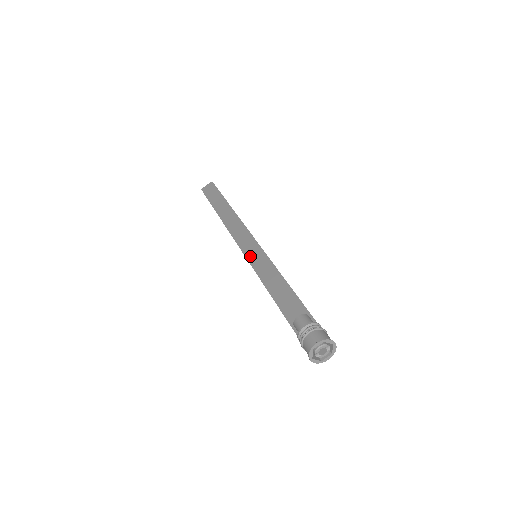
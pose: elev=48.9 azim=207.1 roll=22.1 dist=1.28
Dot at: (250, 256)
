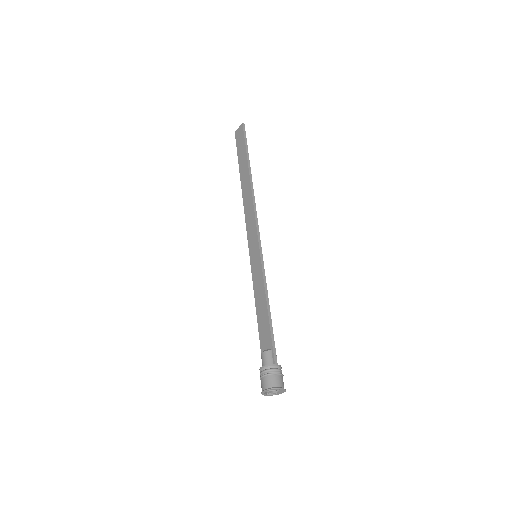
Dot at: (251, 256)
